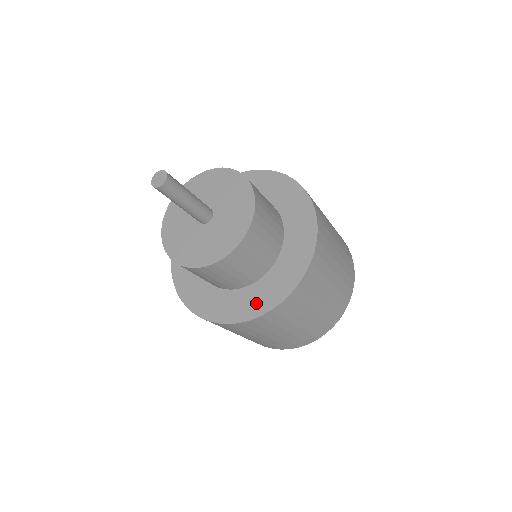
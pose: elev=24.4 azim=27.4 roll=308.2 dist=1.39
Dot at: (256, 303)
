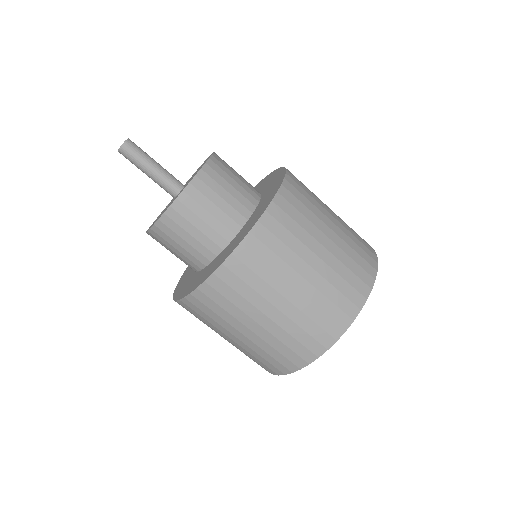
Dot at: (244, 232)
